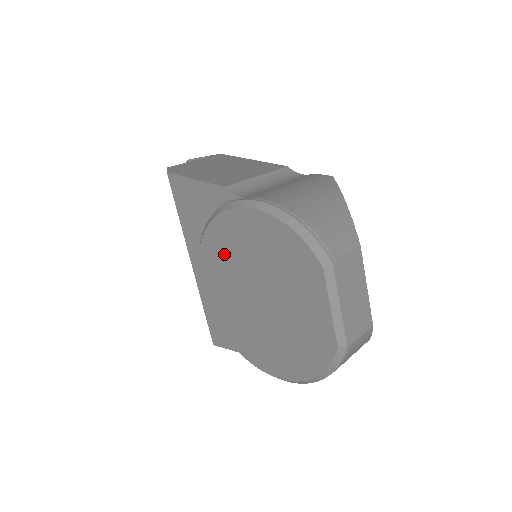
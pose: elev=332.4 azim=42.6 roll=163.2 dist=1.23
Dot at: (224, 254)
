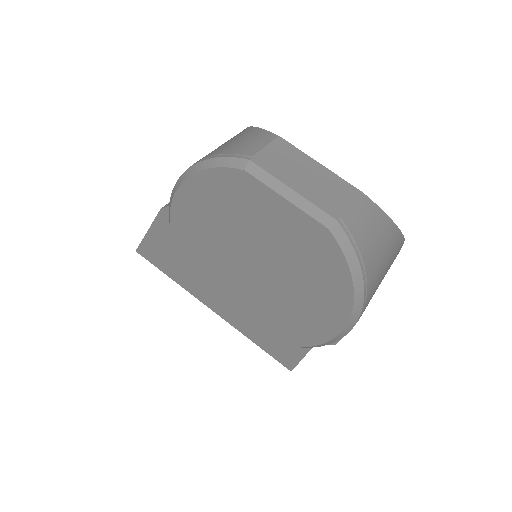
Dot at: (204, 262)
